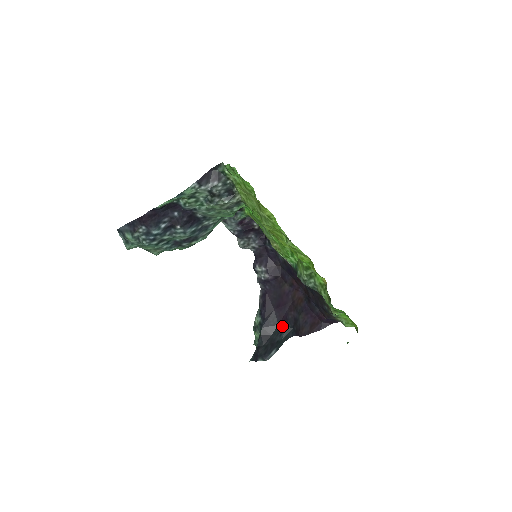
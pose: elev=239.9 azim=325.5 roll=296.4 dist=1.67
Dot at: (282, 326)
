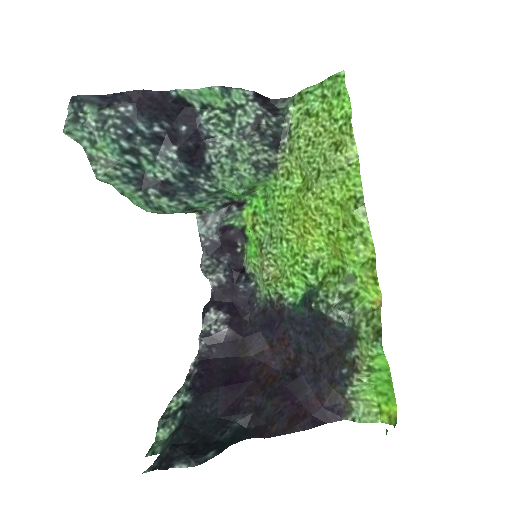
Dot at: (226, 420)
